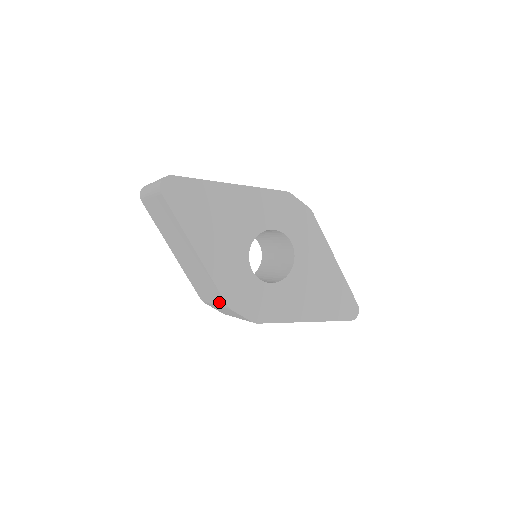
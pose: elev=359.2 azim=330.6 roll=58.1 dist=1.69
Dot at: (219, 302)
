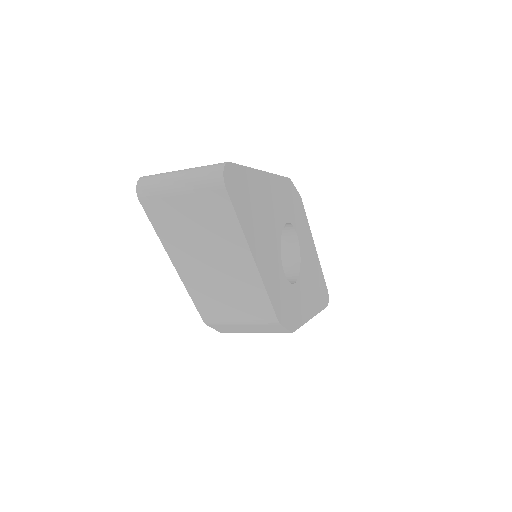
Dot at: (258, 318)
